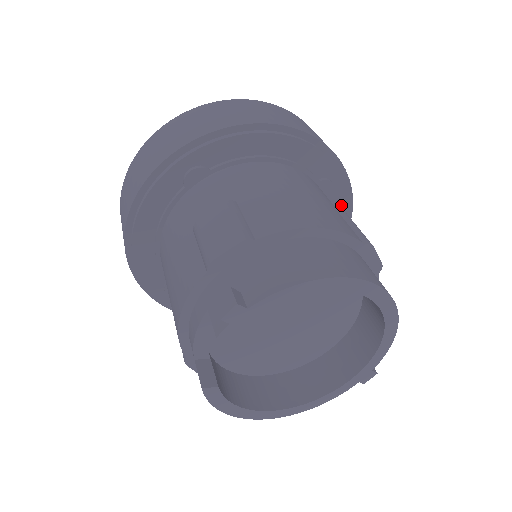
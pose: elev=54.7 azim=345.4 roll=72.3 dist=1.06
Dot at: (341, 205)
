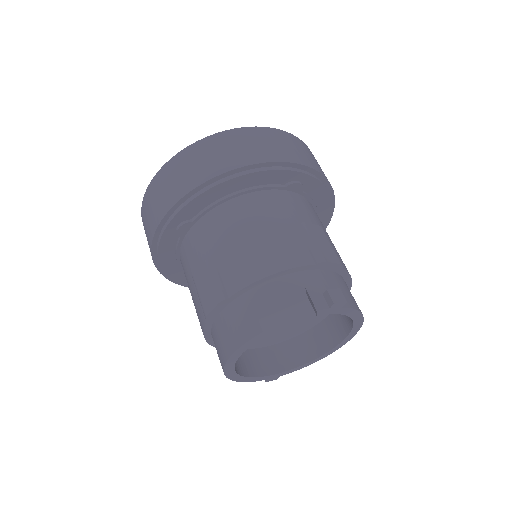
Dot at: occluded
